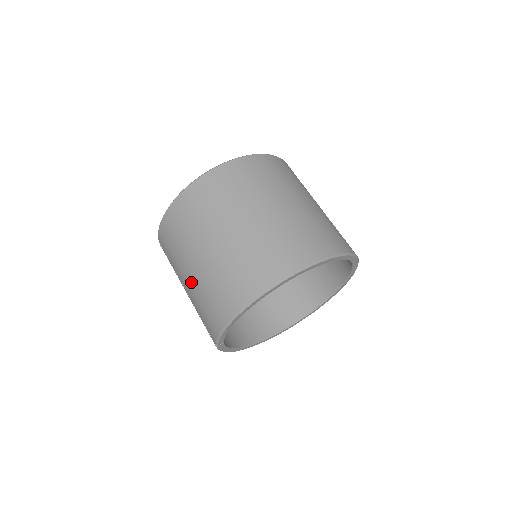
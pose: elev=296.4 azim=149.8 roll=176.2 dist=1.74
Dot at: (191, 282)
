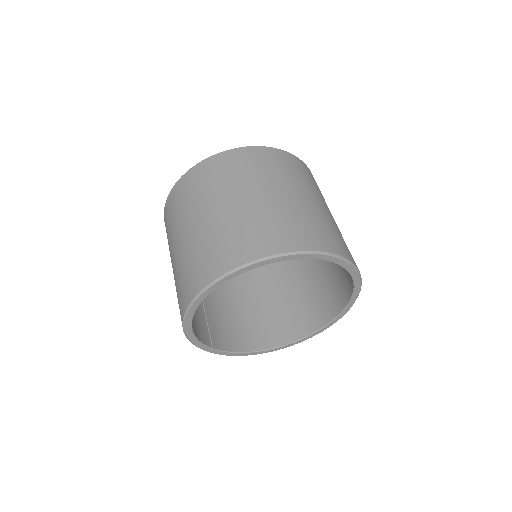
Dot at: occluded
